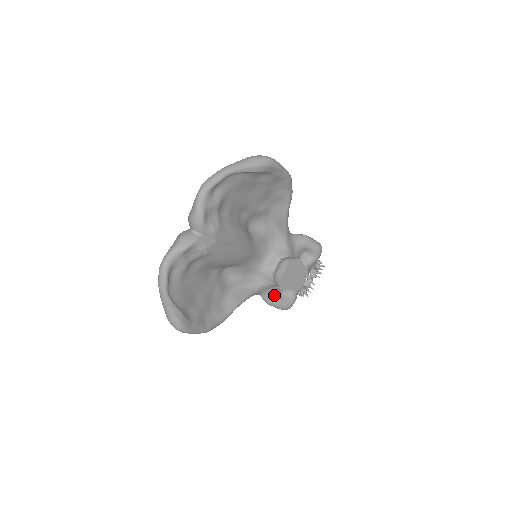
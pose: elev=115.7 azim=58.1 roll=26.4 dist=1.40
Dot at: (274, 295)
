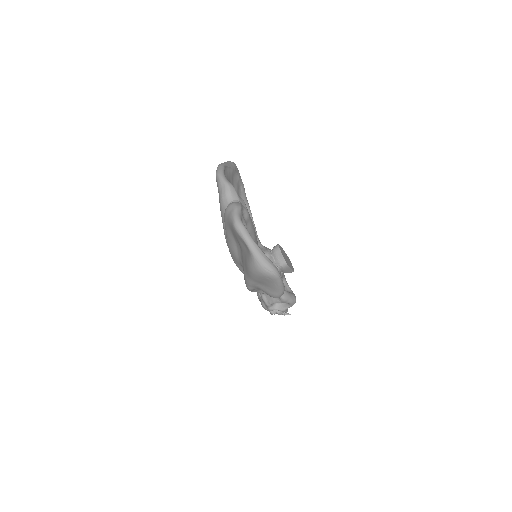
Dot at: occluded
